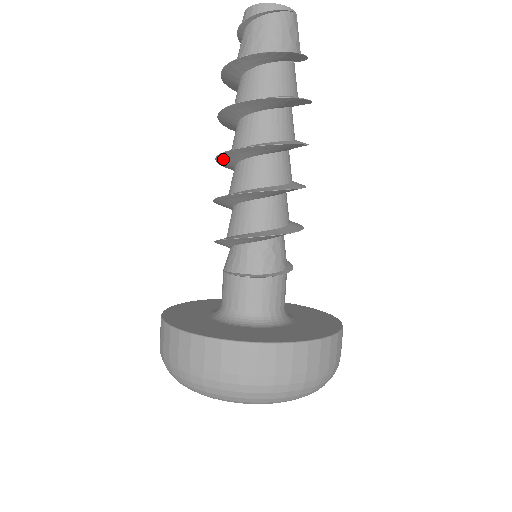
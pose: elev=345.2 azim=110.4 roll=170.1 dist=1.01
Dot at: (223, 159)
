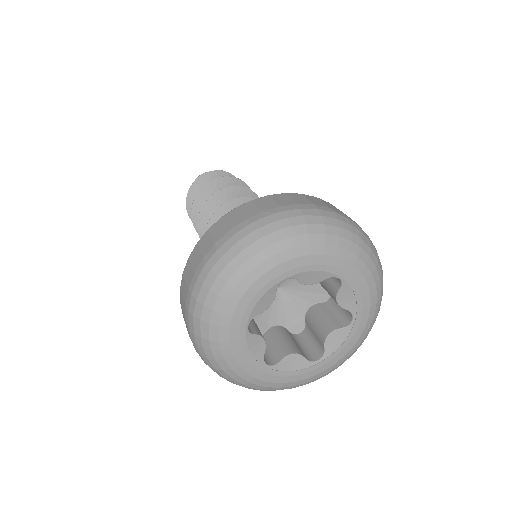
Dot at: (210, 205)
